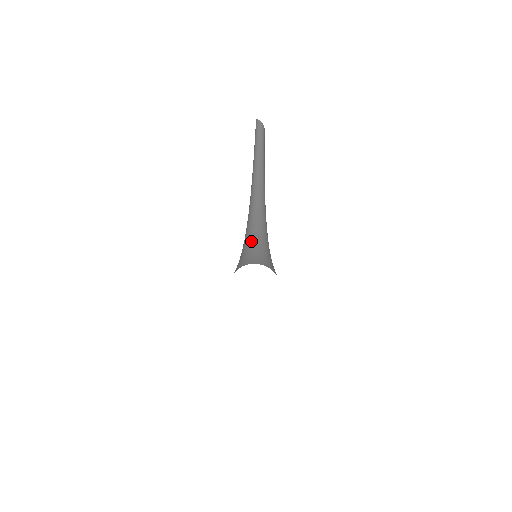
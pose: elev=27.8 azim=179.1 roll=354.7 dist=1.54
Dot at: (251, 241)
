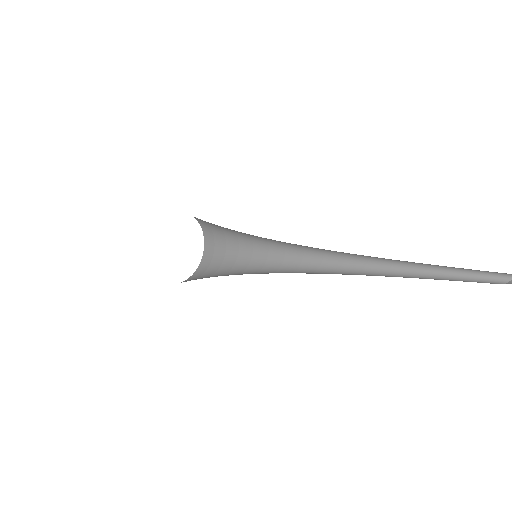
Dot at: occluded
